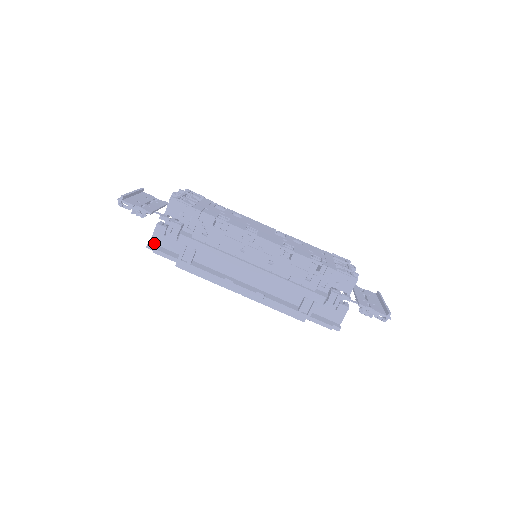
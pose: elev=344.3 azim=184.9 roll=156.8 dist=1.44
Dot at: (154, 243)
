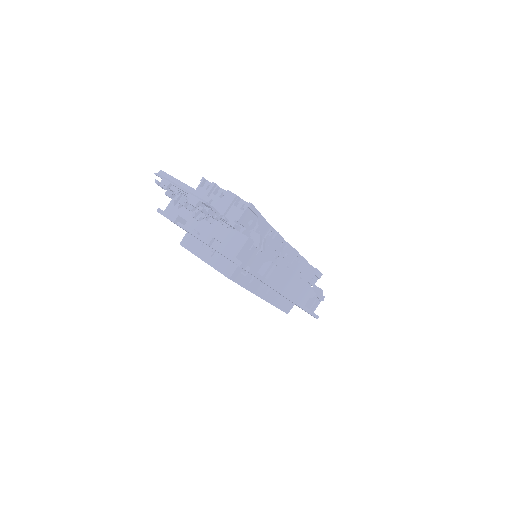
Dot at: (238, 259)
